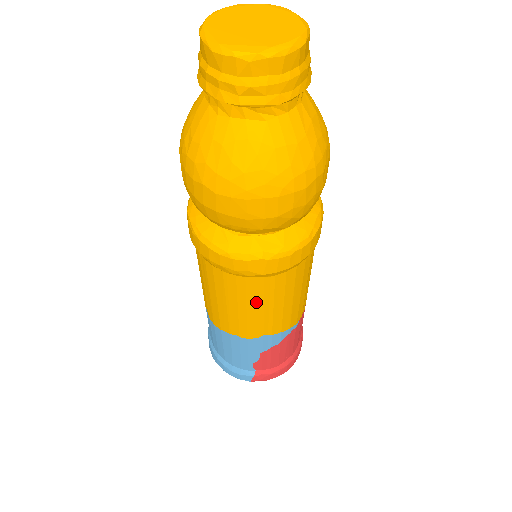
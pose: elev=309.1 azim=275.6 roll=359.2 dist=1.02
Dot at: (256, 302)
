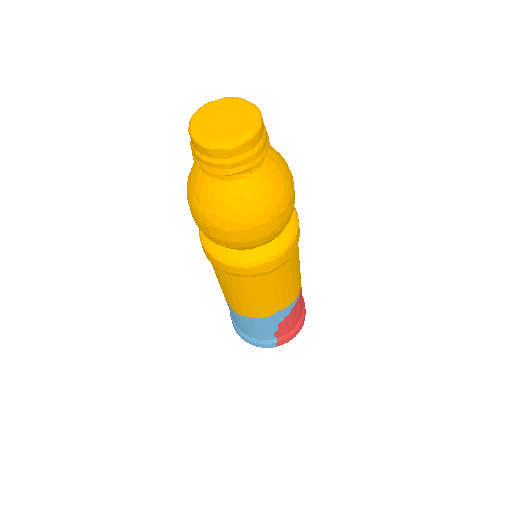
Dot at: (267, 291)
